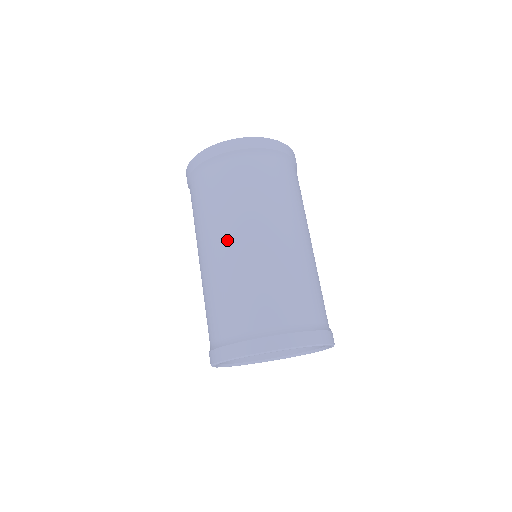
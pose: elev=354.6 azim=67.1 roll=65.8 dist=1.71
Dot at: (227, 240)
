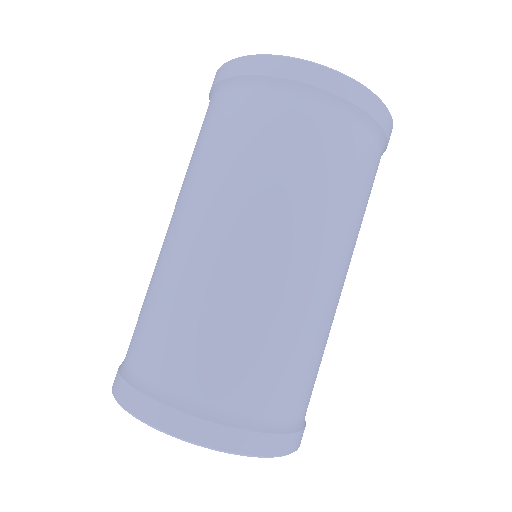
Dot at: (223, 230)
